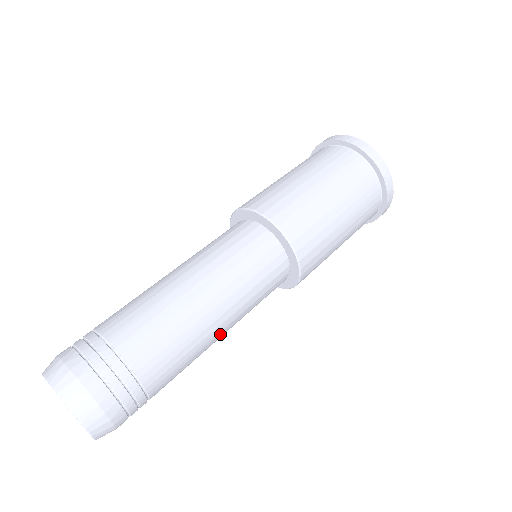
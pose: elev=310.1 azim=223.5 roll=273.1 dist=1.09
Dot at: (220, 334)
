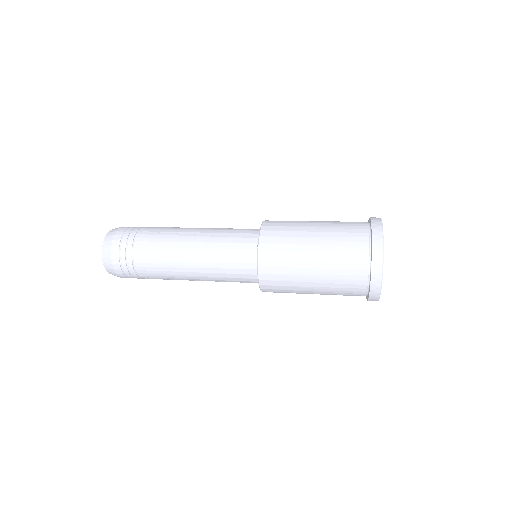
Dot at: (190, 269)
